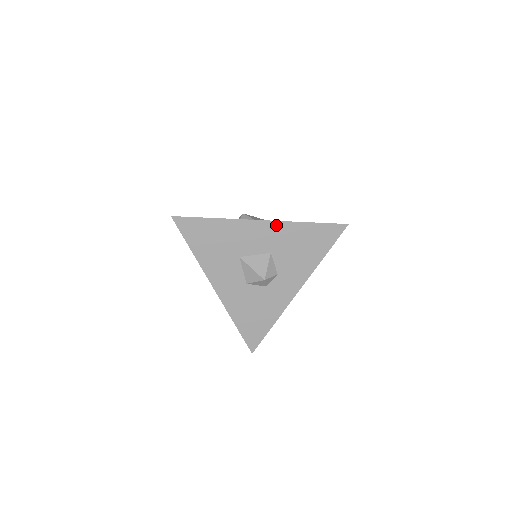
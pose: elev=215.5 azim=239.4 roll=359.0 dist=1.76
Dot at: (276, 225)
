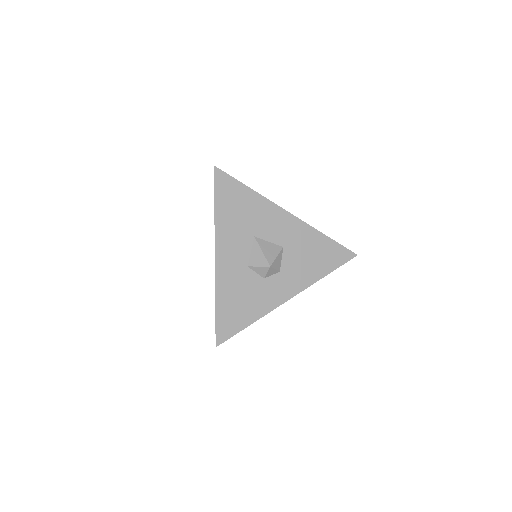
Dot at: (299, 224)
